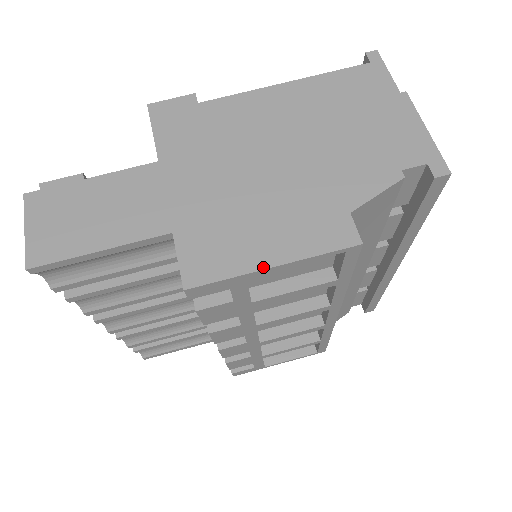
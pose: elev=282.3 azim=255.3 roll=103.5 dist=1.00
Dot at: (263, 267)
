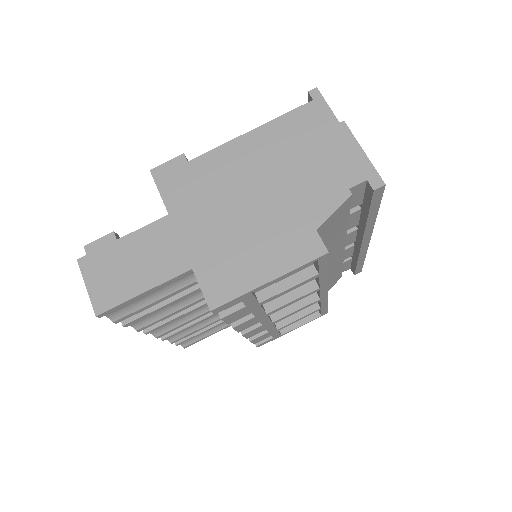
Dot at: (262, 284)
